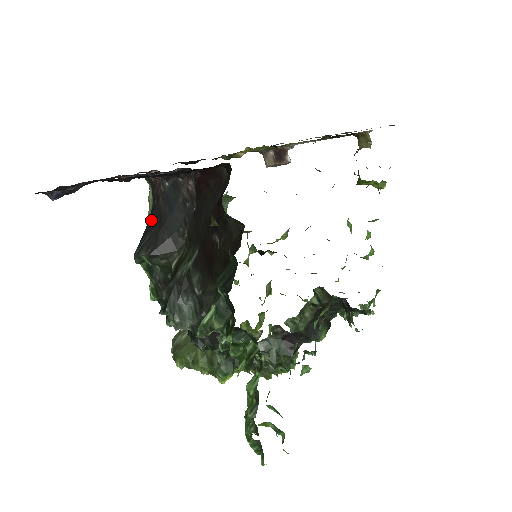
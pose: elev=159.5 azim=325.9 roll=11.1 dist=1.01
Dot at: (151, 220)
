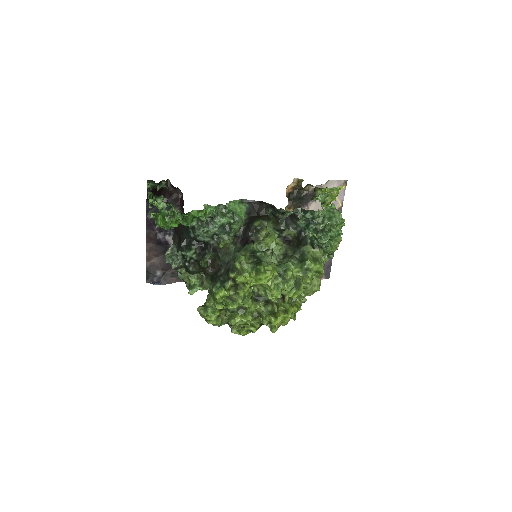
Dot at: occluded
